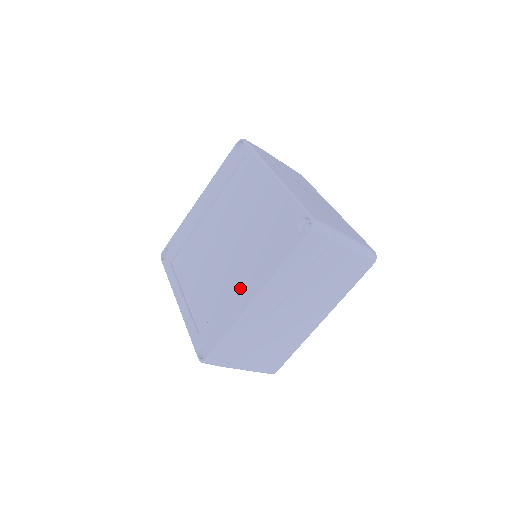
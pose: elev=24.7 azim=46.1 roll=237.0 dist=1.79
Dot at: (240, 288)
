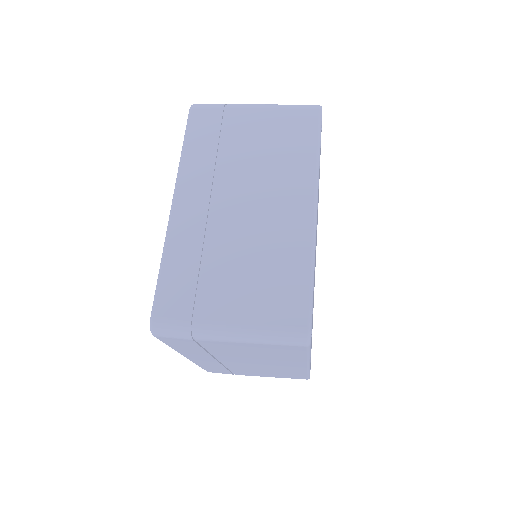
Dot at: occluded
